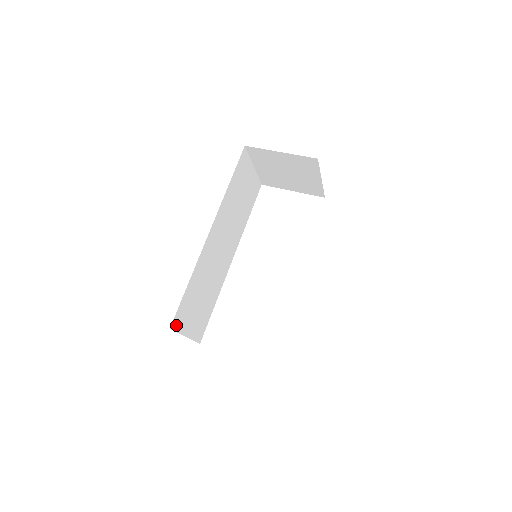
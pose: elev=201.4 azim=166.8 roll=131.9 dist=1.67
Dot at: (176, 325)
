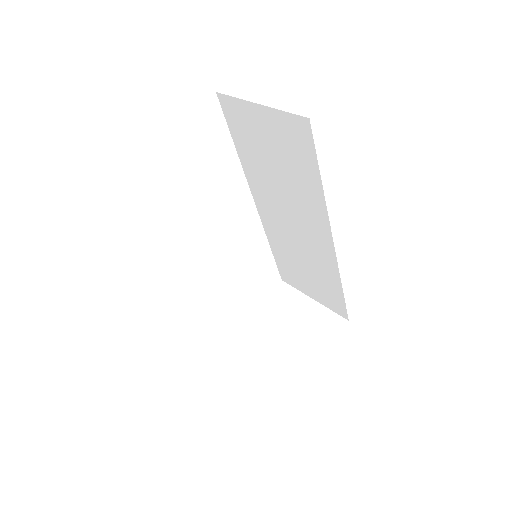
Dot at: occluded
